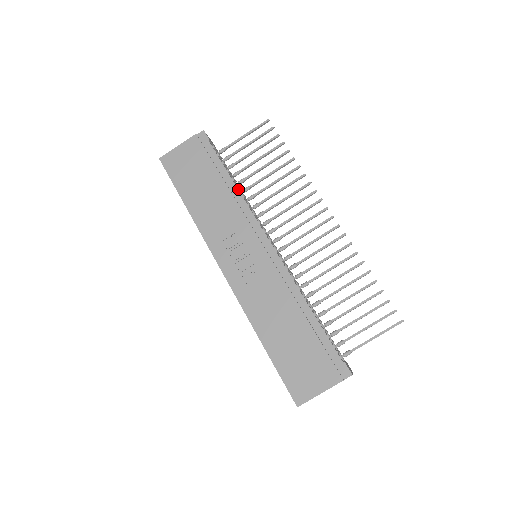
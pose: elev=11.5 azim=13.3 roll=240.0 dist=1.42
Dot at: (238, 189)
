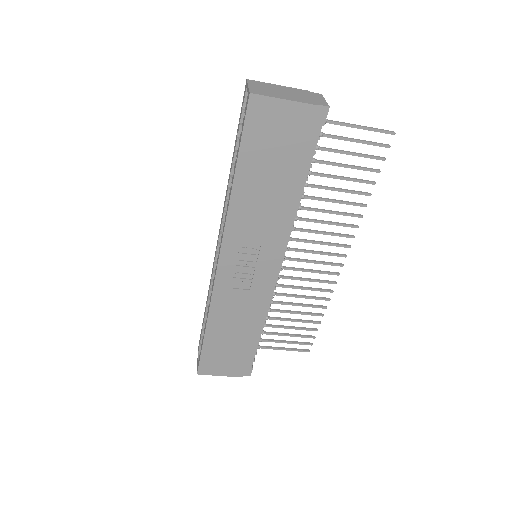
Dot at: (299, 205)
